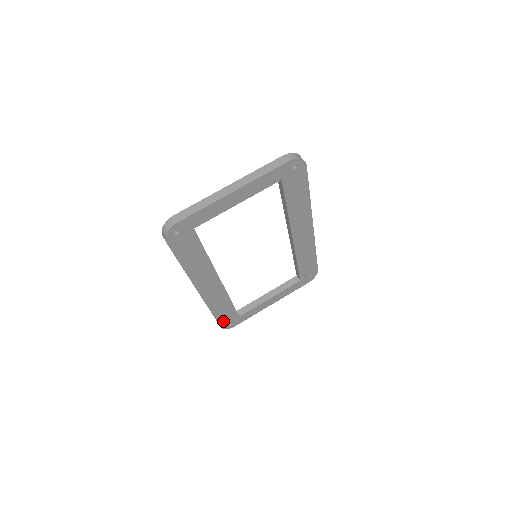
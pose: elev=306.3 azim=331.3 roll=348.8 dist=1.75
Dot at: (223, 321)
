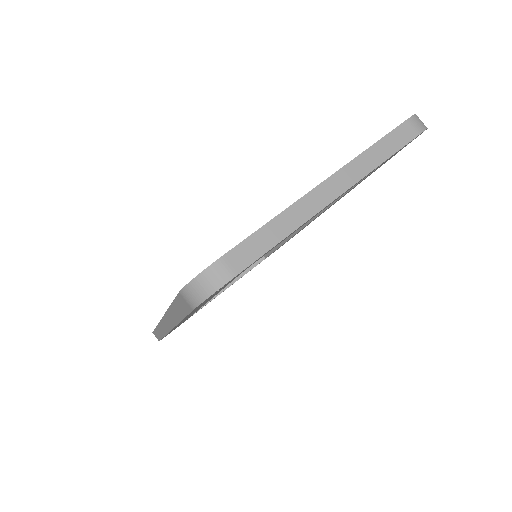
Dot at: occluded
